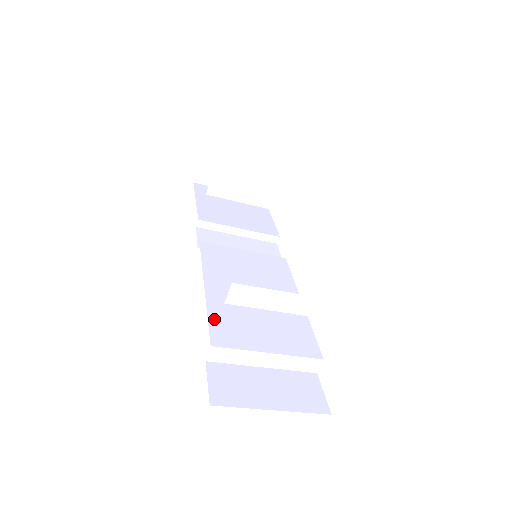
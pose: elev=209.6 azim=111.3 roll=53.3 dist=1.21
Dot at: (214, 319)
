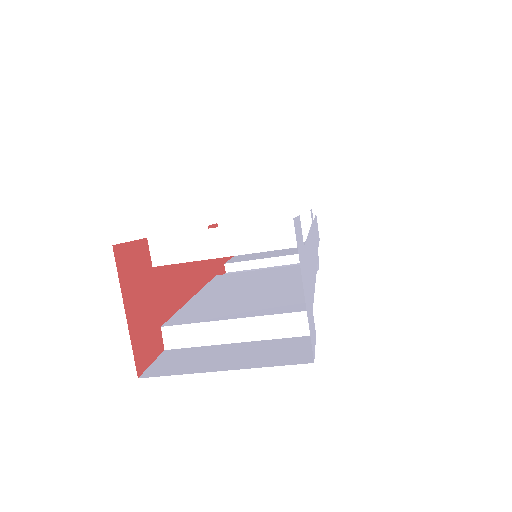
Dot at: (184, 311)
